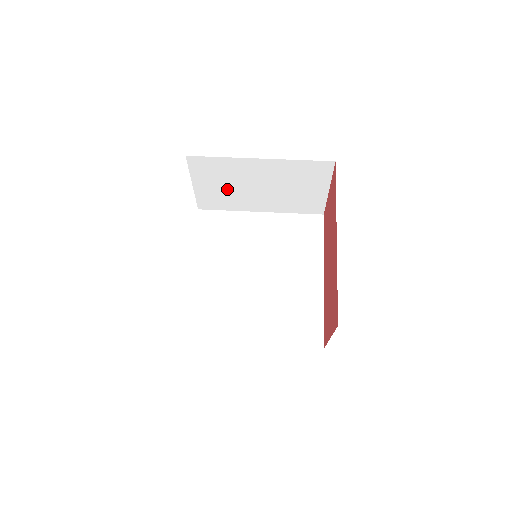
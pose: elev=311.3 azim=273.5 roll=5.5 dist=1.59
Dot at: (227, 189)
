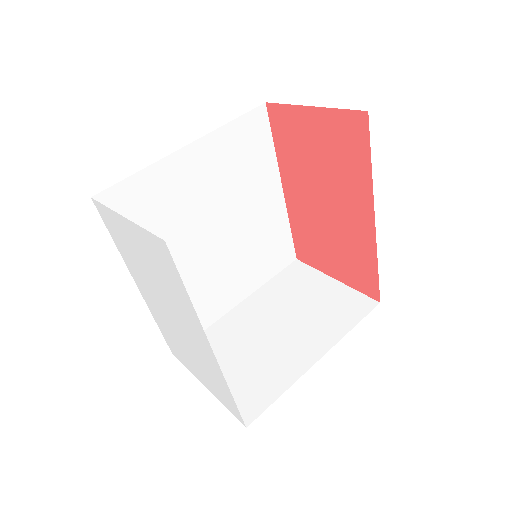
Dot at: occluded
